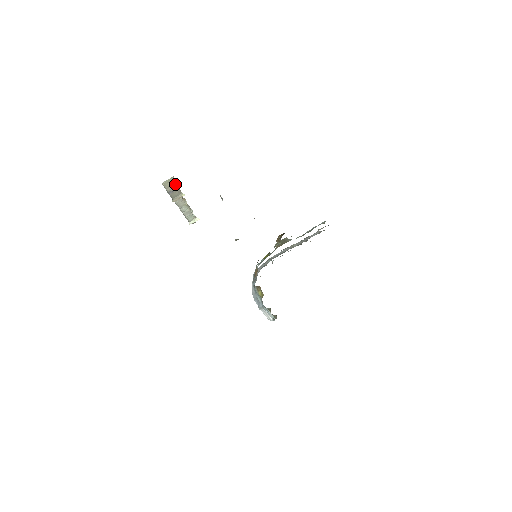
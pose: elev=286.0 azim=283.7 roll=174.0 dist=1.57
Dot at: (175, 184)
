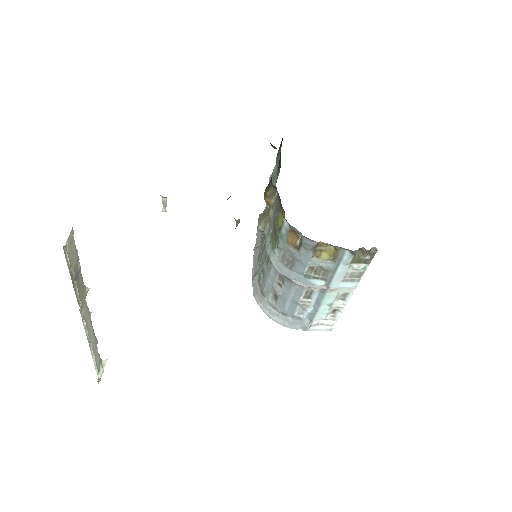
Dot at: (76, 254)
